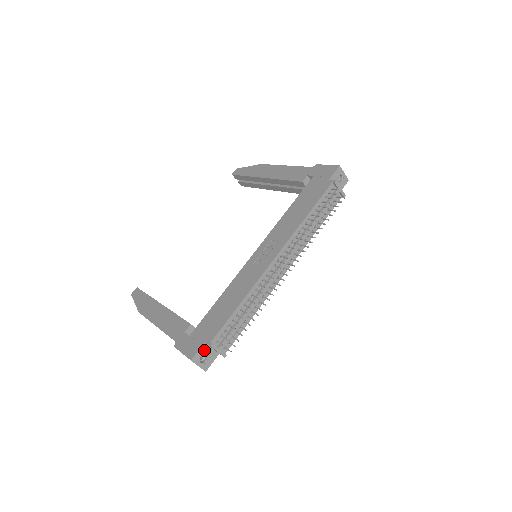
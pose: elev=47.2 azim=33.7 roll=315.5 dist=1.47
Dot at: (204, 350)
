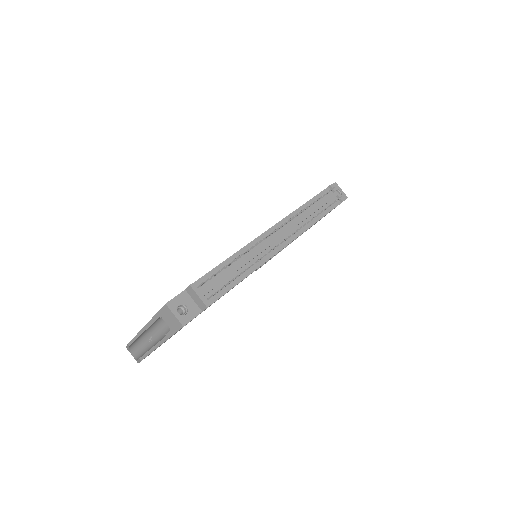
Dot at: (183, 299)
